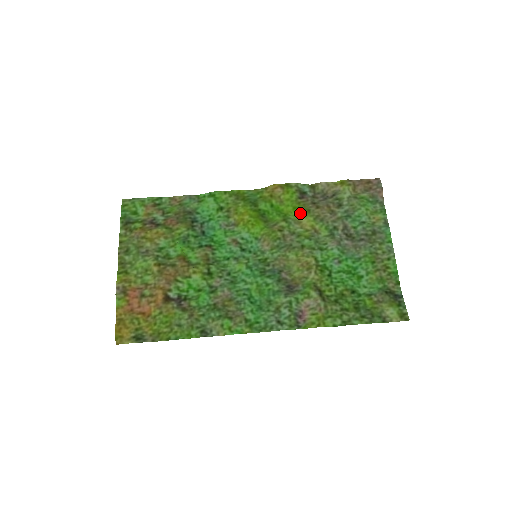
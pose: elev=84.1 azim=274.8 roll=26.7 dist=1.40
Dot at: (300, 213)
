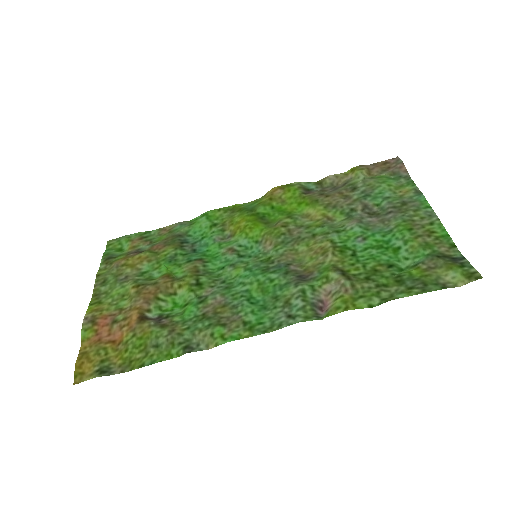
Dot at: (307, 206)
